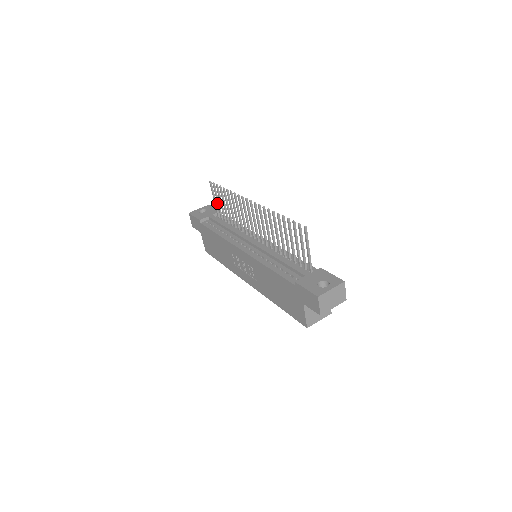
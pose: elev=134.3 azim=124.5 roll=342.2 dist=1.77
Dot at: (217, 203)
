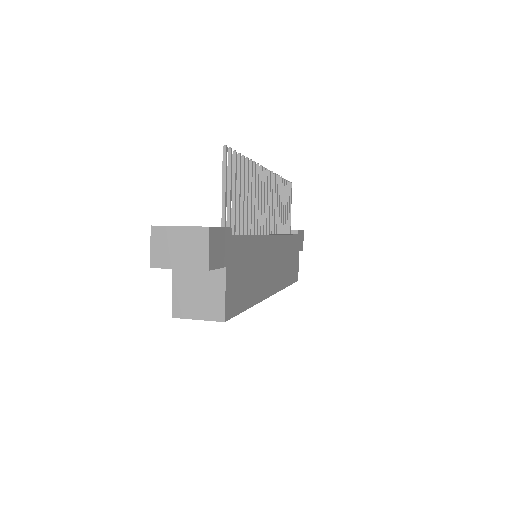
Dot at: occluded
